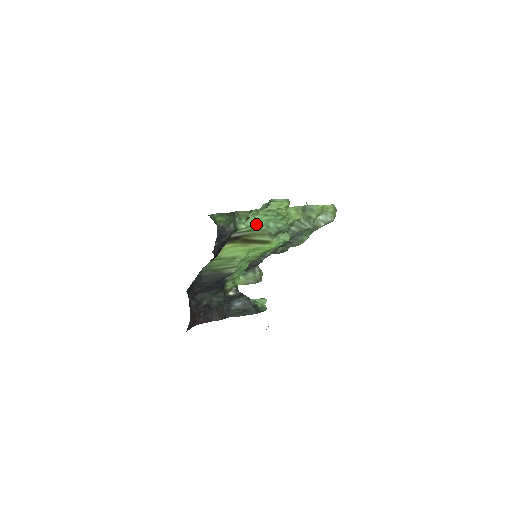
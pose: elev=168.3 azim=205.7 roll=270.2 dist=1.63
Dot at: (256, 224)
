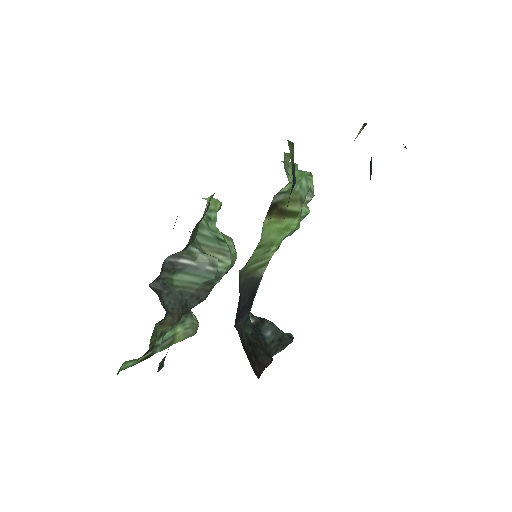
Dot at: occluded
